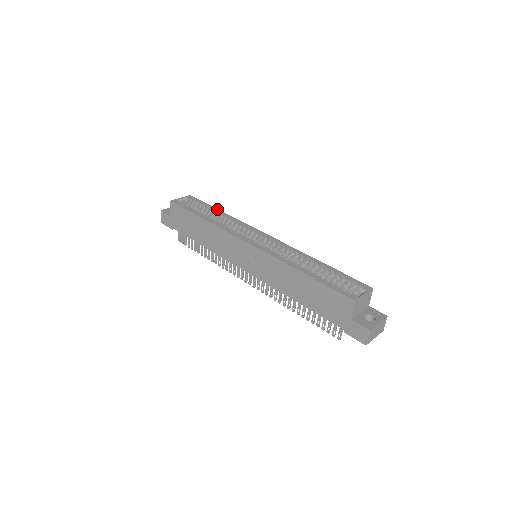
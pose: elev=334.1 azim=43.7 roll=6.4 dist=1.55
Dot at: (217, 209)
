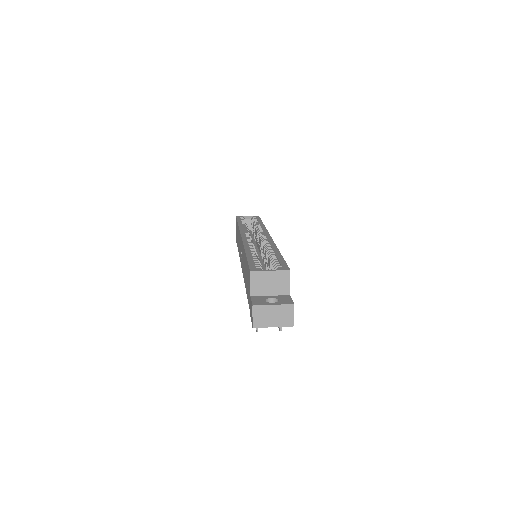
Dot at: (262, 222)
